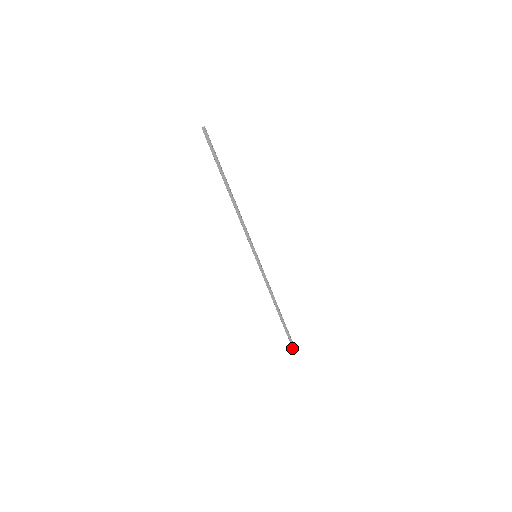
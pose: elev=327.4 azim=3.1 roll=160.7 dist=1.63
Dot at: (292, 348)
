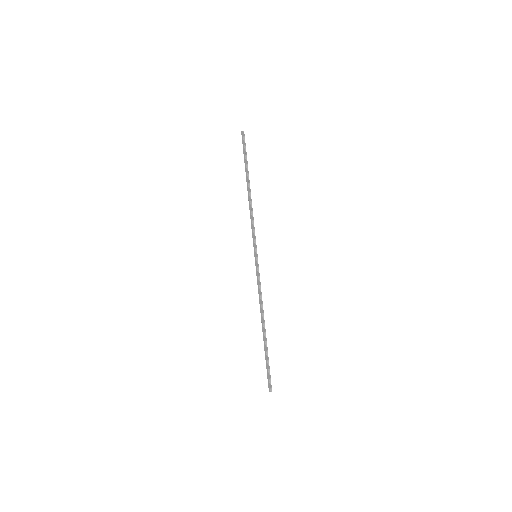
Dot at: (268, 385)
